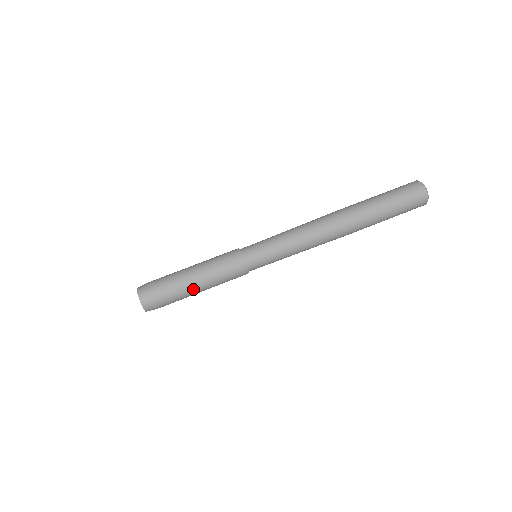
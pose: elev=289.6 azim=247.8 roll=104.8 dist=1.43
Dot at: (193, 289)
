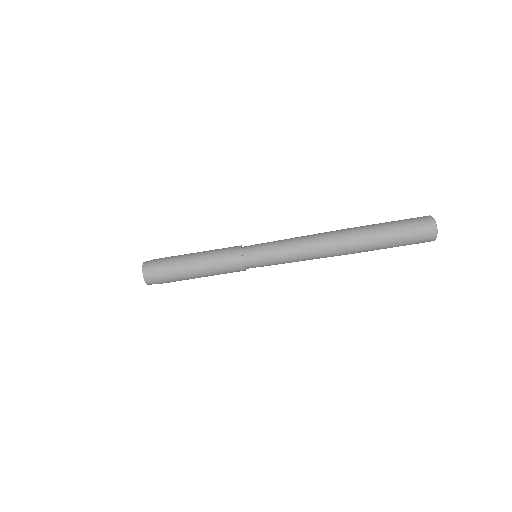
Dot at: (190, 271)
